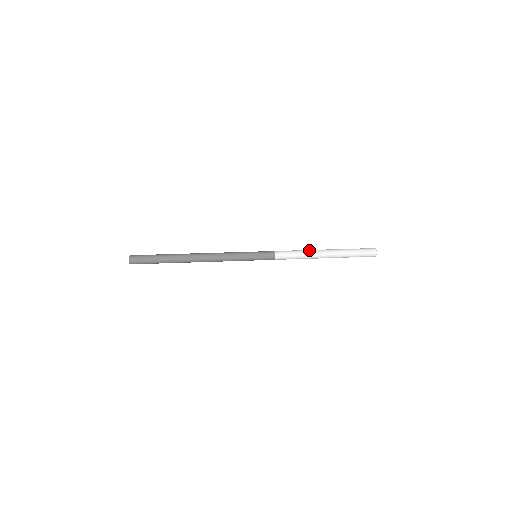
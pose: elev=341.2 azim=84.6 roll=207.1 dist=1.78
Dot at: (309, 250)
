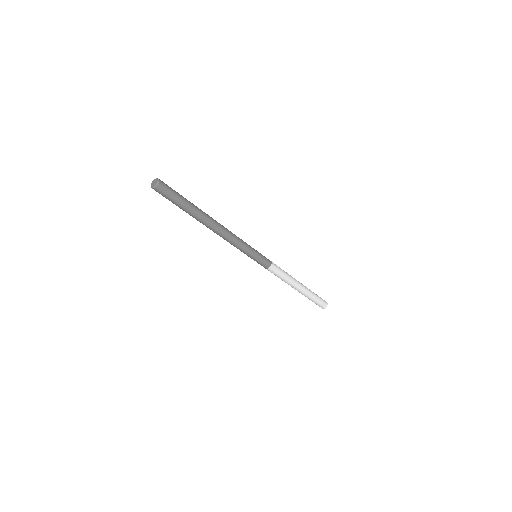
Dot at: occluded
